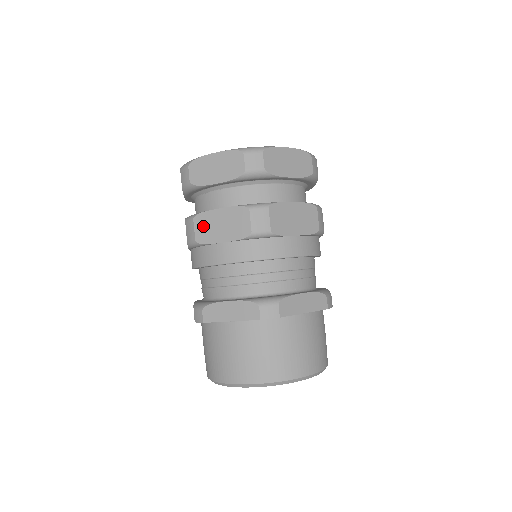
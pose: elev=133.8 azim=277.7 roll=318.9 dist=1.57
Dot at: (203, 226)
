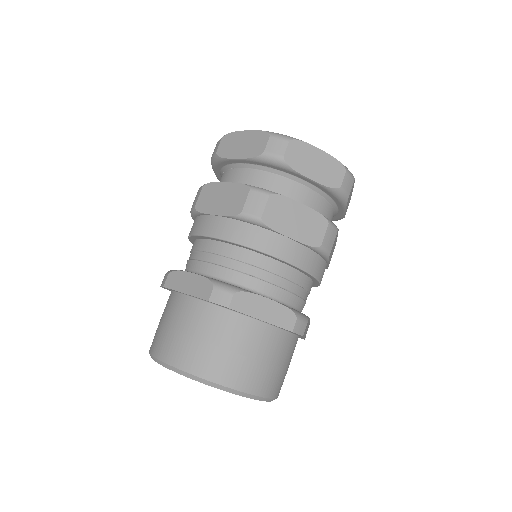
Dot at: (207, 195)
